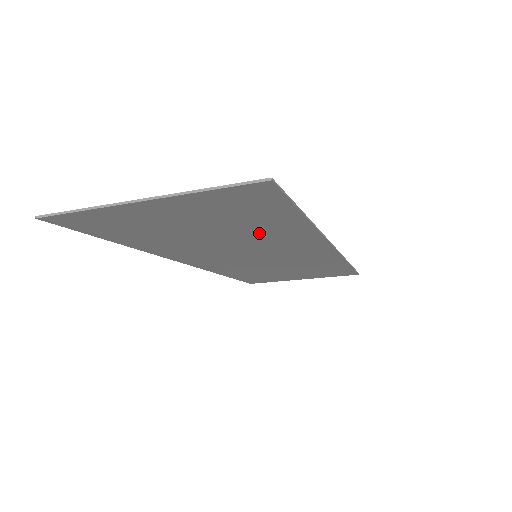
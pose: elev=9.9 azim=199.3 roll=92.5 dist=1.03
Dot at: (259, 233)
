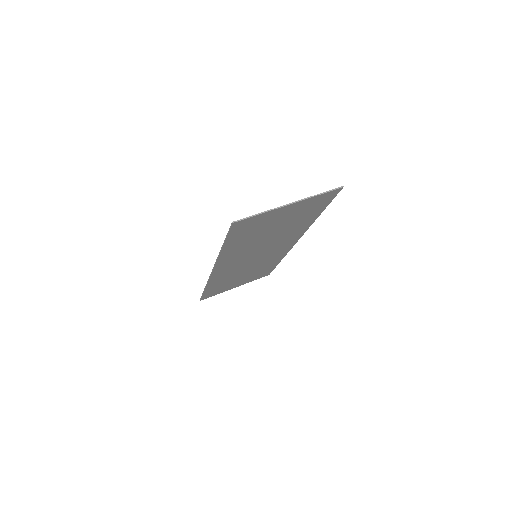
Dot at: (290, 229)
